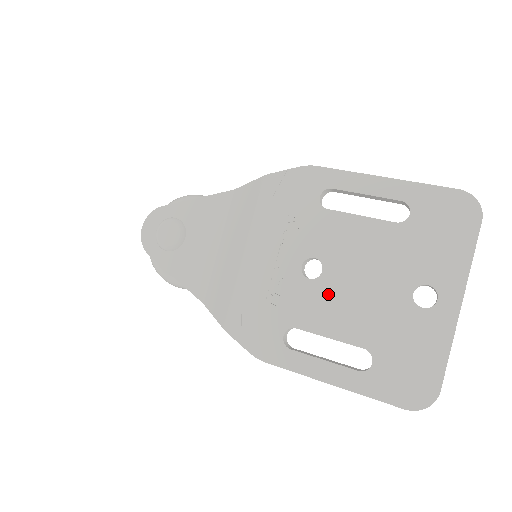
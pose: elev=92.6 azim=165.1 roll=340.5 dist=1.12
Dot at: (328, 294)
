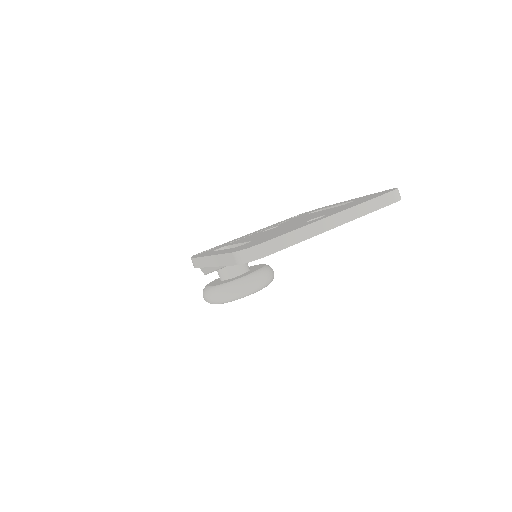
Dot at: (264, 232)
